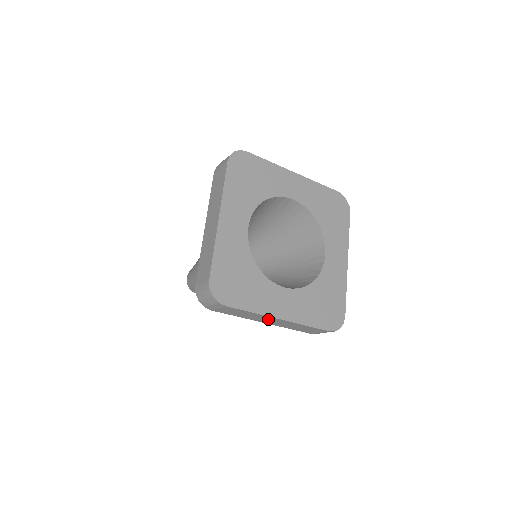
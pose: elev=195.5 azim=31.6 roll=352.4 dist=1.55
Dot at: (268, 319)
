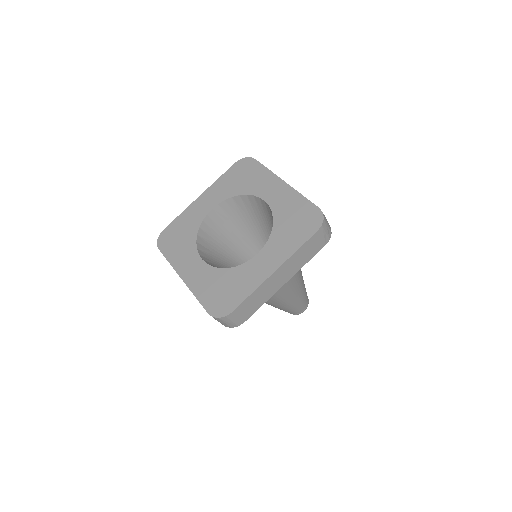
Dot at: (273, 281)
